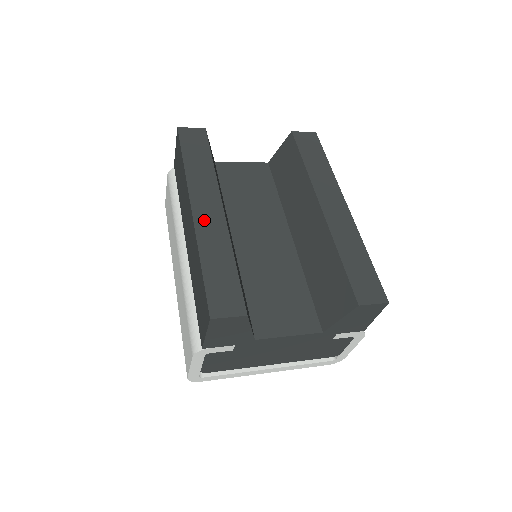
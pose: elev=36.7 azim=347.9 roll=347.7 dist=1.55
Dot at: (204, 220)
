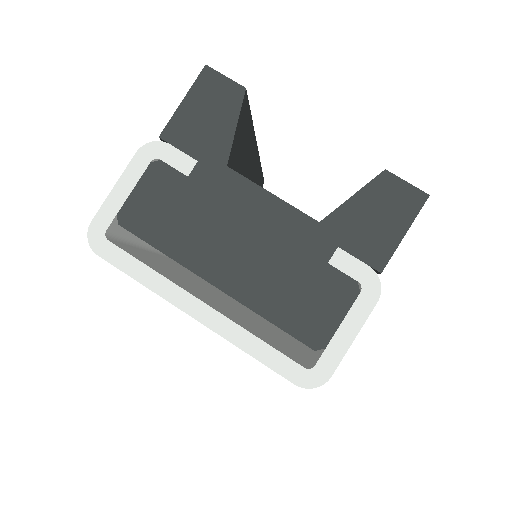
Dot at: occluded
